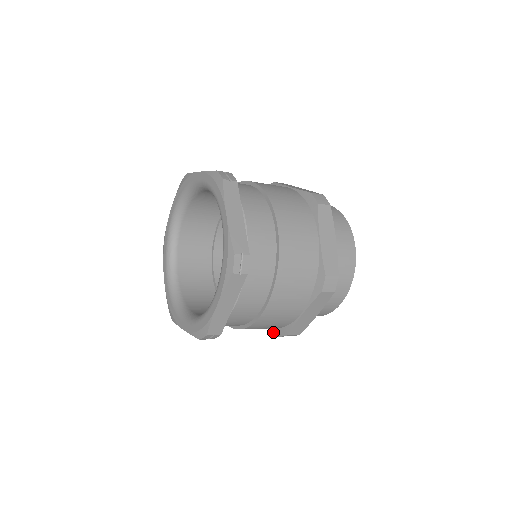
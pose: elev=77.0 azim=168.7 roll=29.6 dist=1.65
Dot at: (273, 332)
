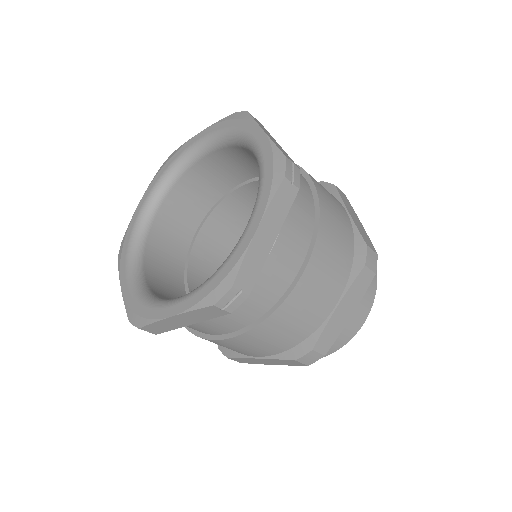
Dot at: (284, 358)
